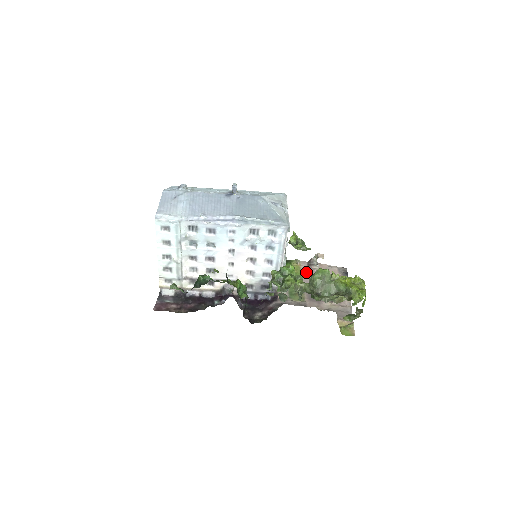
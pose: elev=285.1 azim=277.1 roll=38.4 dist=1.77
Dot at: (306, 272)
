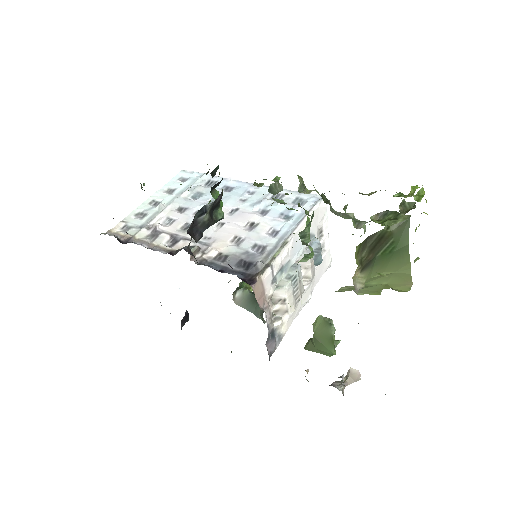
Dot at: occluded
